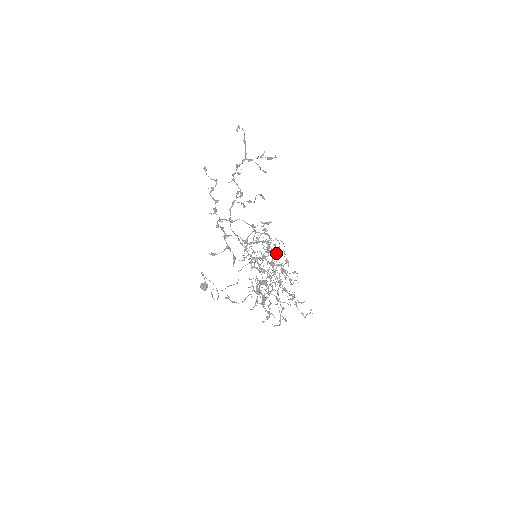
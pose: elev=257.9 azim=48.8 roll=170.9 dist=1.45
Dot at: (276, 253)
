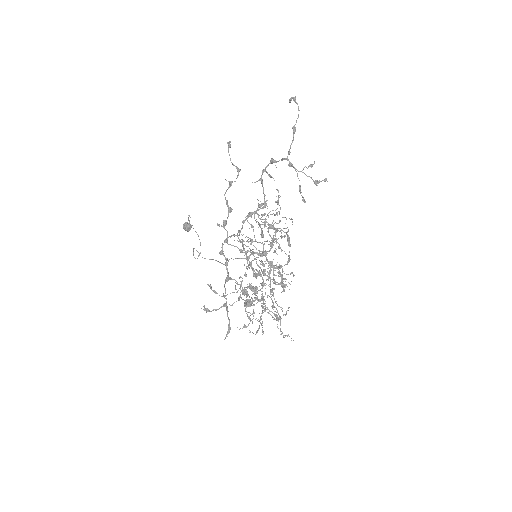
Dot at: (280, 248)
